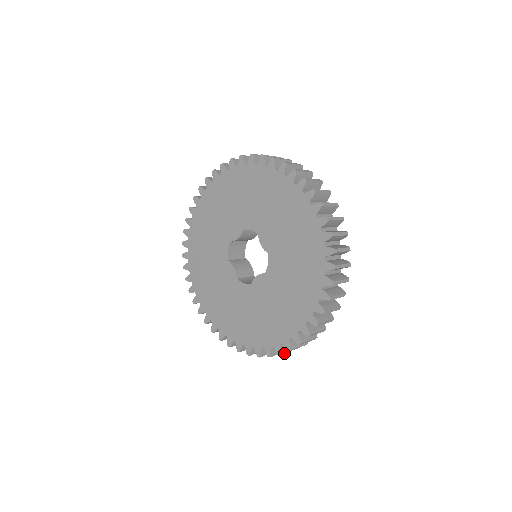
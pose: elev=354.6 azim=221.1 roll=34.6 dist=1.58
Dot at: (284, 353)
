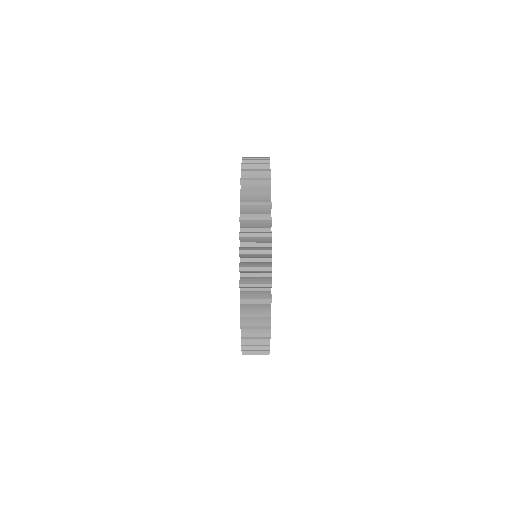
Dot at: (247, 354)
